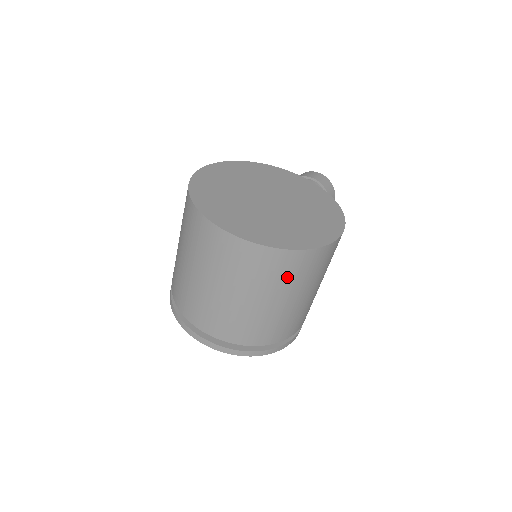
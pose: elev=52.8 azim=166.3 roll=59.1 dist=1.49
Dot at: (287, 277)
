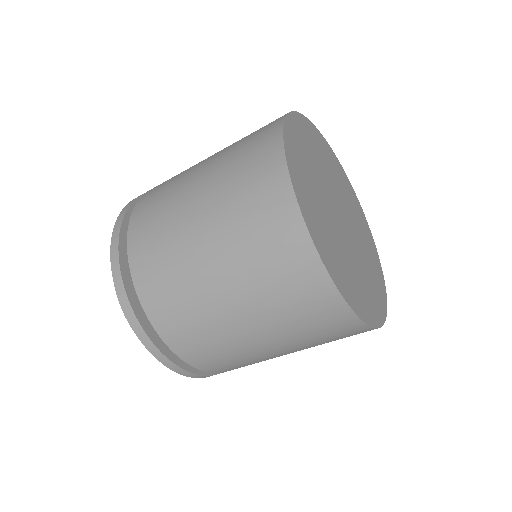
Dot at: (301, 321)
